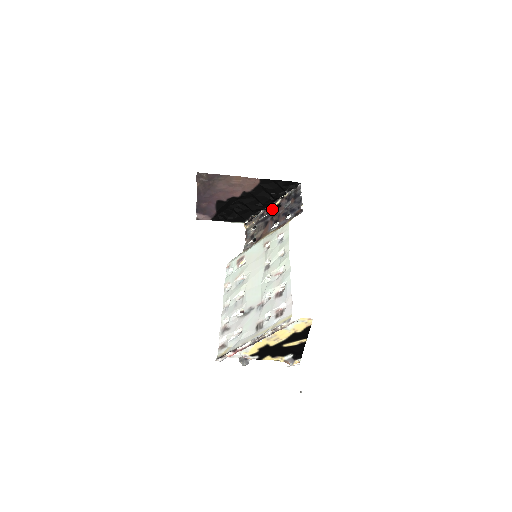
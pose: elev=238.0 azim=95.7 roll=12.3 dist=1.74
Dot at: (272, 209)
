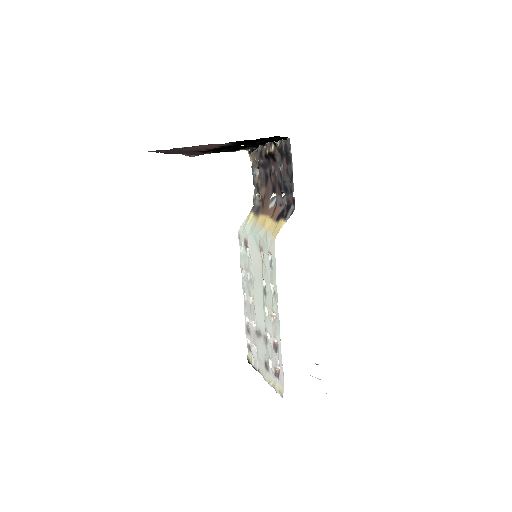
Dot at: (268, 156)
